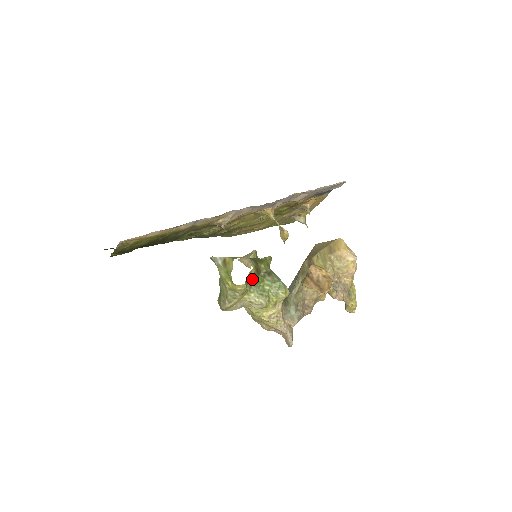
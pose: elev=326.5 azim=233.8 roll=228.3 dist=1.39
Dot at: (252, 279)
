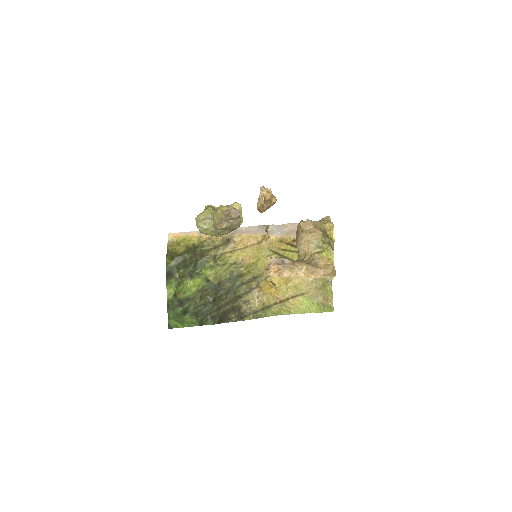
Dot at: occluded
